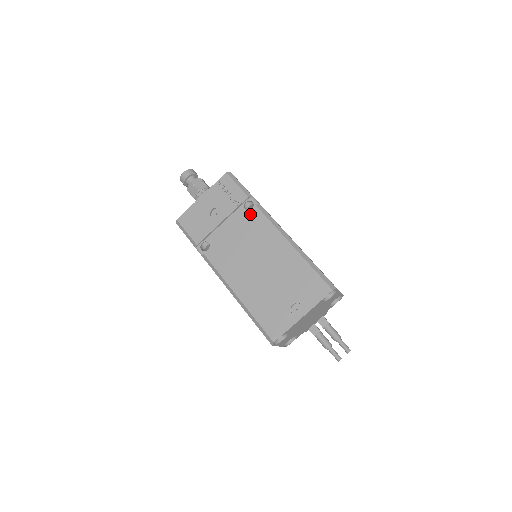
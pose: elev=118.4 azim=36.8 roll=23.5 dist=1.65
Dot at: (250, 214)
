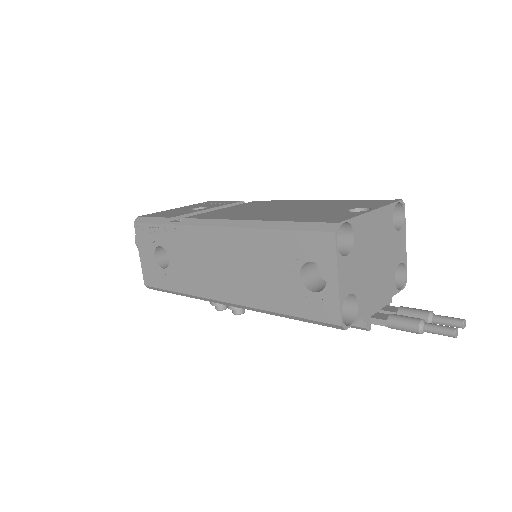
Dot at: (250, 202)
